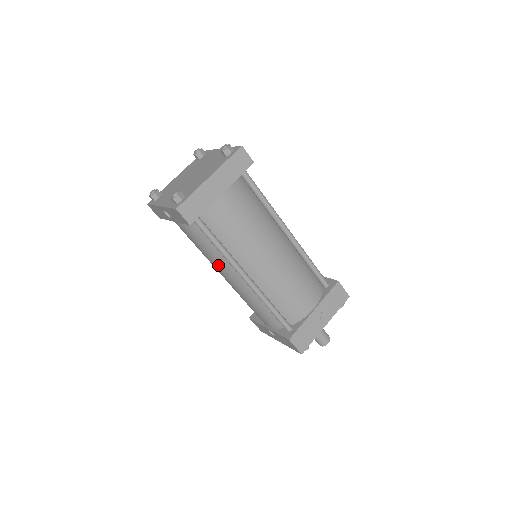
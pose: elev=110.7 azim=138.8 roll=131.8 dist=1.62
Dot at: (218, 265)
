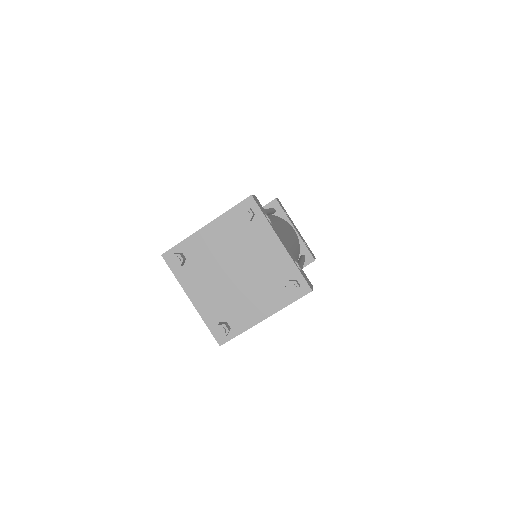
Dot at: occluded
